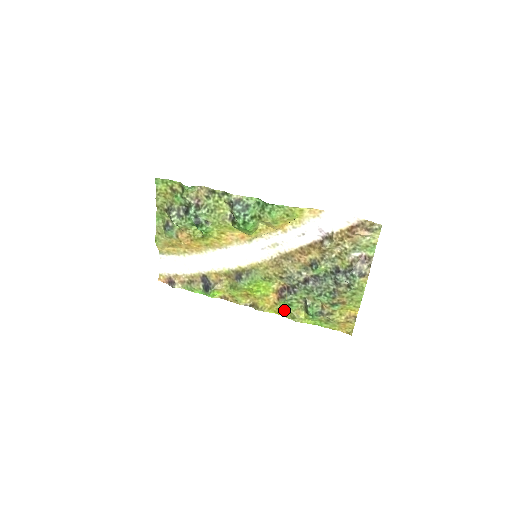
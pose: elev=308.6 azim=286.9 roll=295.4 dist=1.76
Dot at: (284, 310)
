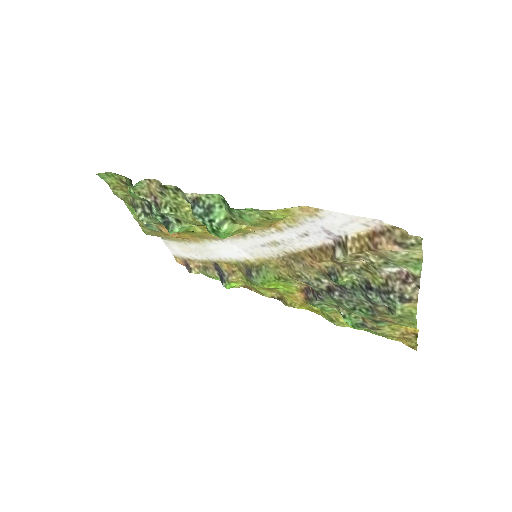
Dot at: (319, 310)
